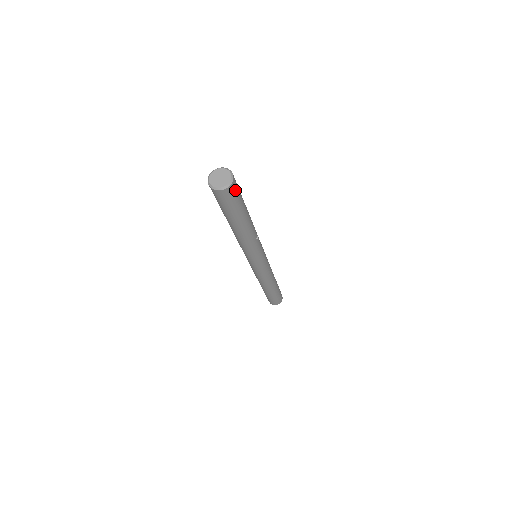
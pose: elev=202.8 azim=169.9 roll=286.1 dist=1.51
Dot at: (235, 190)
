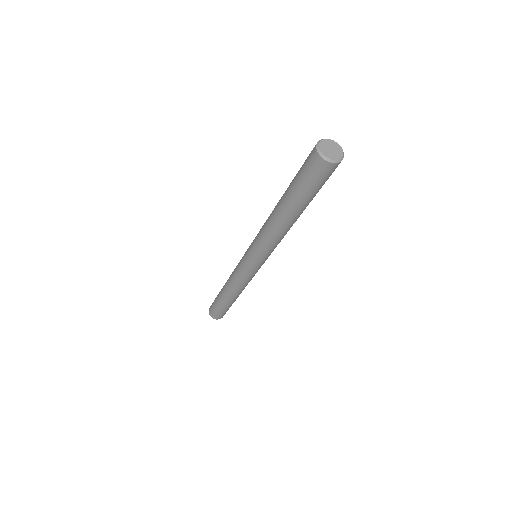
Dot at: occluded
